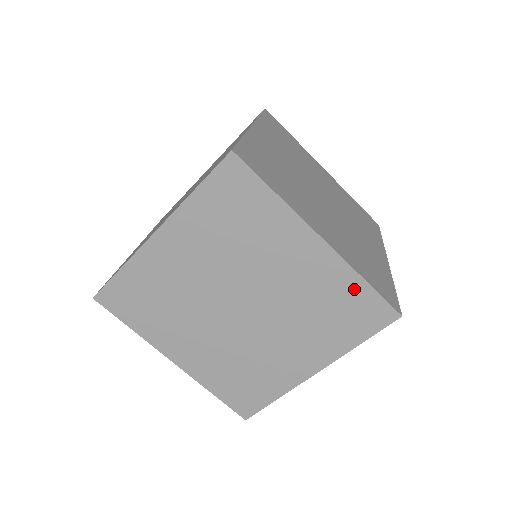
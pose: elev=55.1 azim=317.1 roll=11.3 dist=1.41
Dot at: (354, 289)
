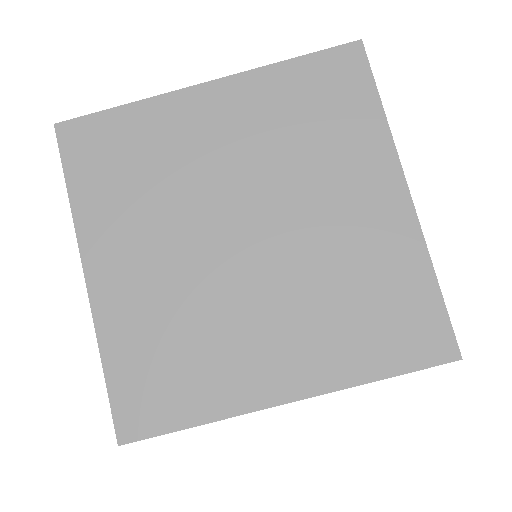
Dot at: (293, 78)
